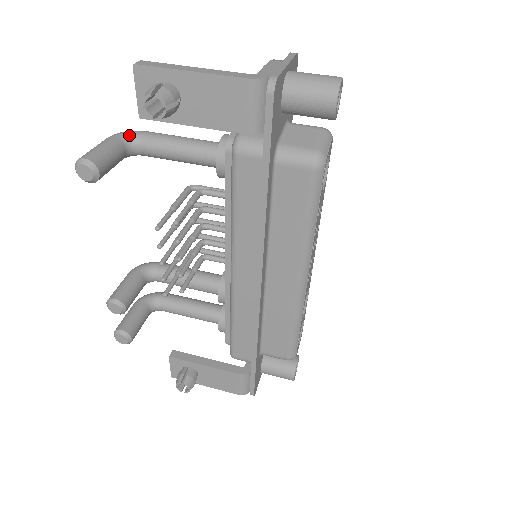
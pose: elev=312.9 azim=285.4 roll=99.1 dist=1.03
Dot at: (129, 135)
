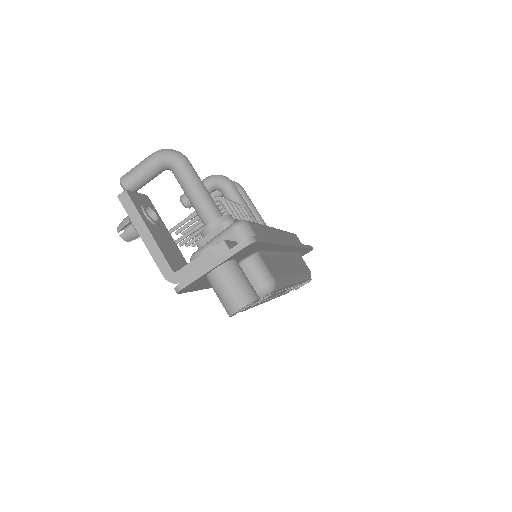
Dot at: (166, 162)
